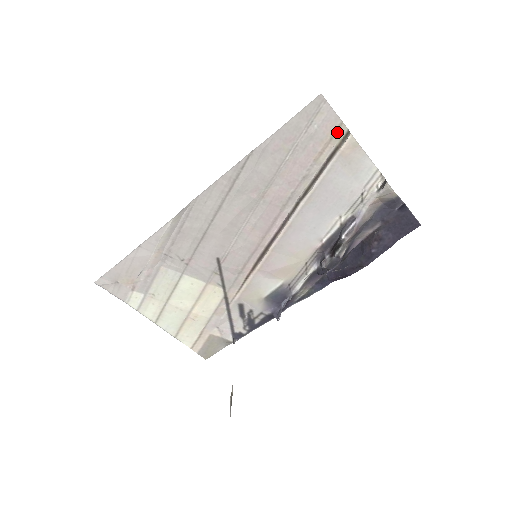
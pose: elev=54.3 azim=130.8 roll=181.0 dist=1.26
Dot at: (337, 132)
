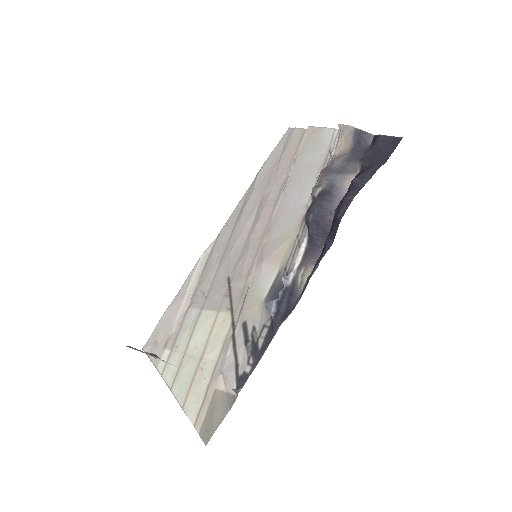
Dot at: (303, 136)
